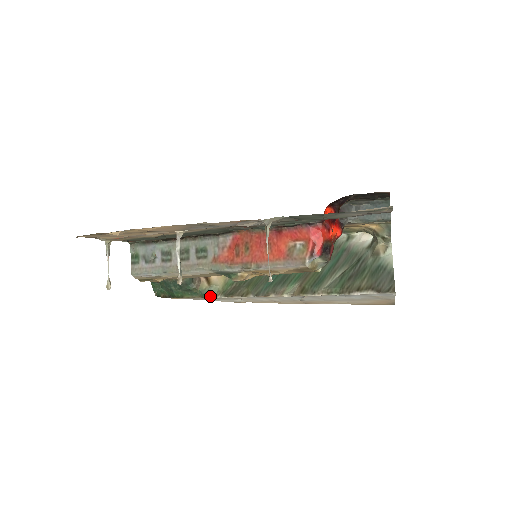
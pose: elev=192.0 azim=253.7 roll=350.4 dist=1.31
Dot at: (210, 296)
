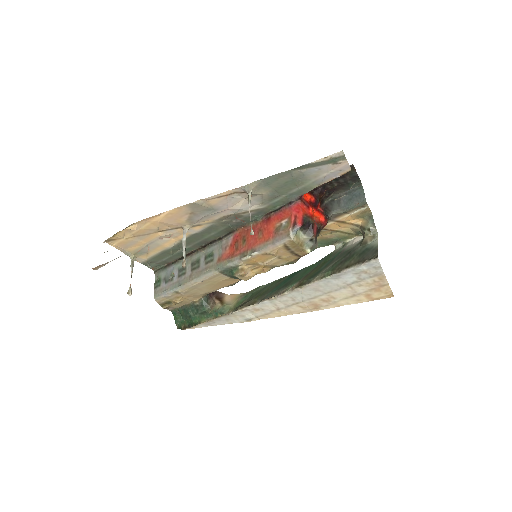
Dot at: (223, 314)
